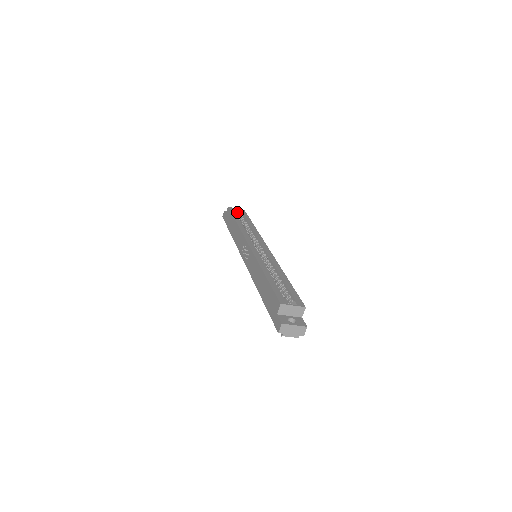
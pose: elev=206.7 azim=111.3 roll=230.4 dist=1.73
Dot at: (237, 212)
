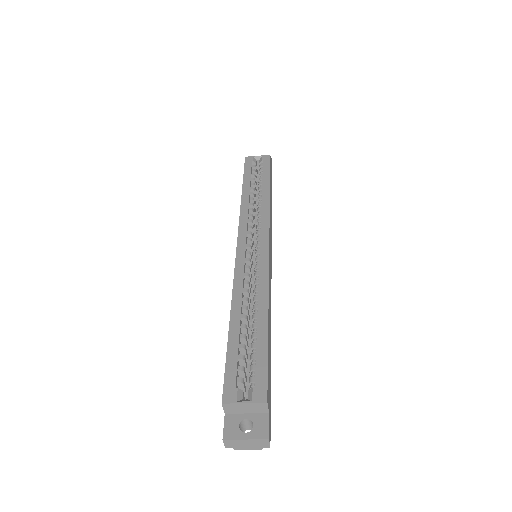
Dot at: (259, 162)
